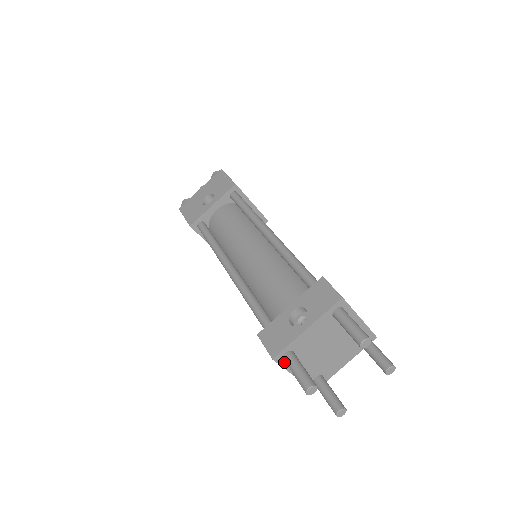
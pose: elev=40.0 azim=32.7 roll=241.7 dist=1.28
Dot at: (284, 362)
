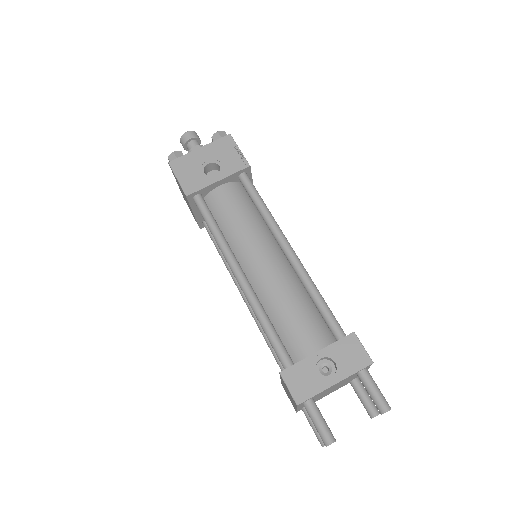
Dot at: (301, 404)
